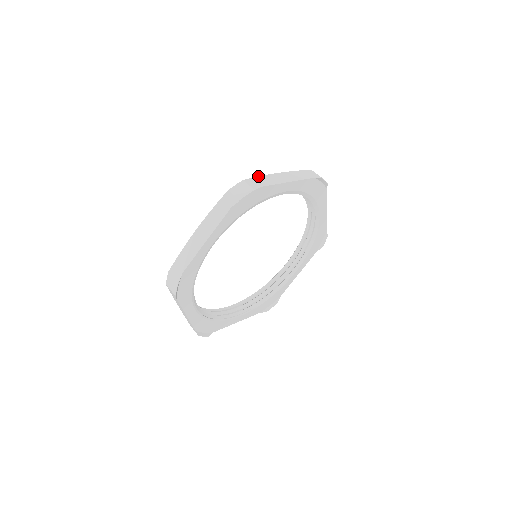
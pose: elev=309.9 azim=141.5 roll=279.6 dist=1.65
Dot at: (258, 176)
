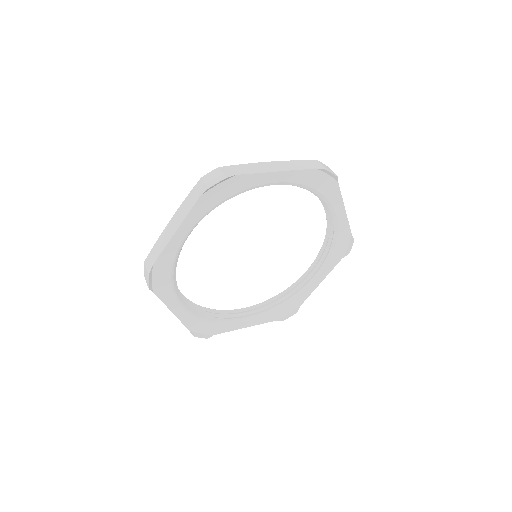
Dot at: occluded
